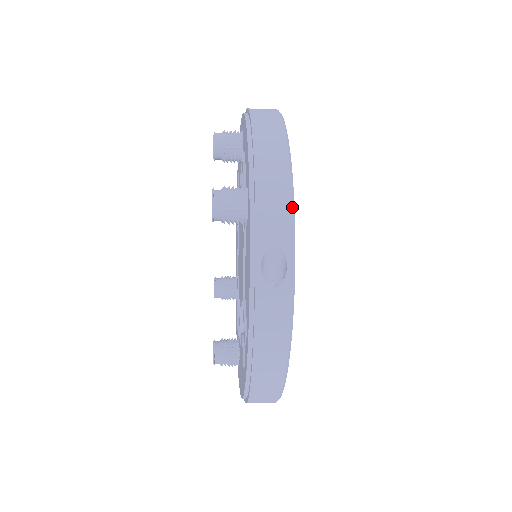
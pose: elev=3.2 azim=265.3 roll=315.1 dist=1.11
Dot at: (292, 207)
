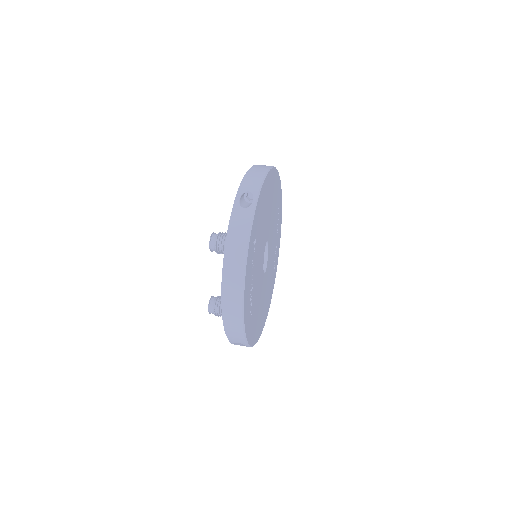
Dot at: (244, 338)
